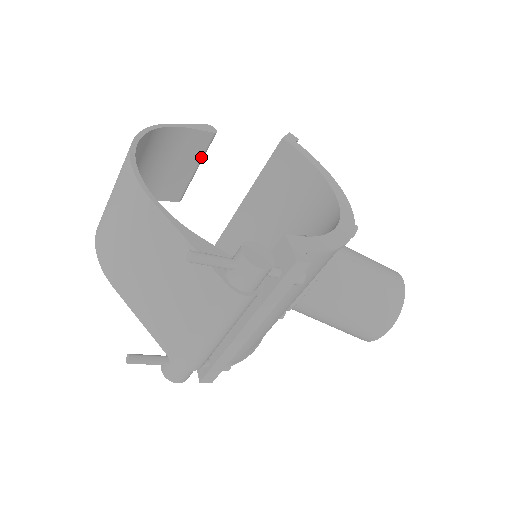
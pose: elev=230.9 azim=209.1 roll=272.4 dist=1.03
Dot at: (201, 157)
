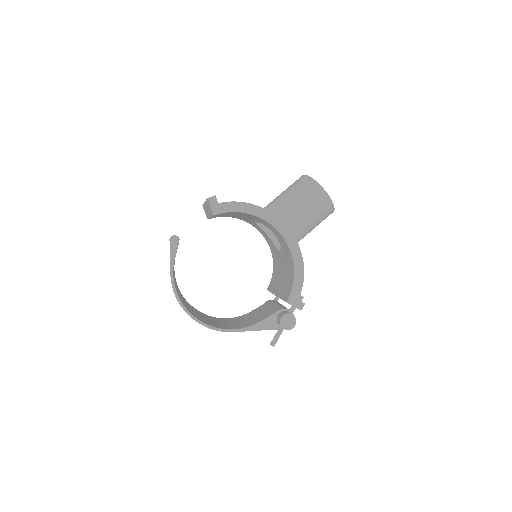
Dot at: occluded
